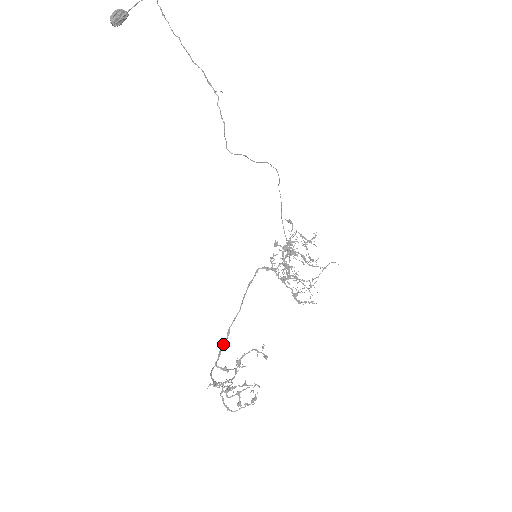
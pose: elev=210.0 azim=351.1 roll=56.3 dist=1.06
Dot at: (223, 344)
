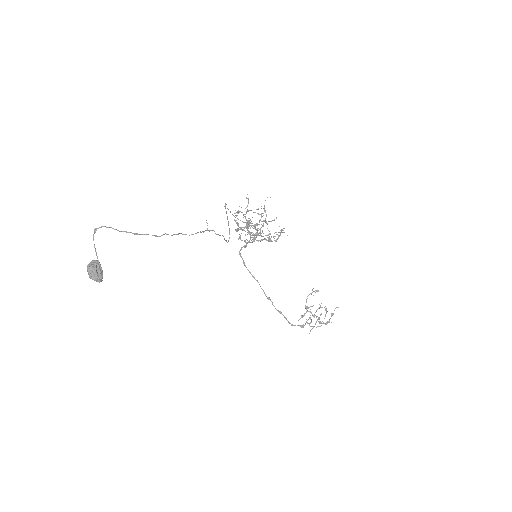
Dot at: (274, 306)
